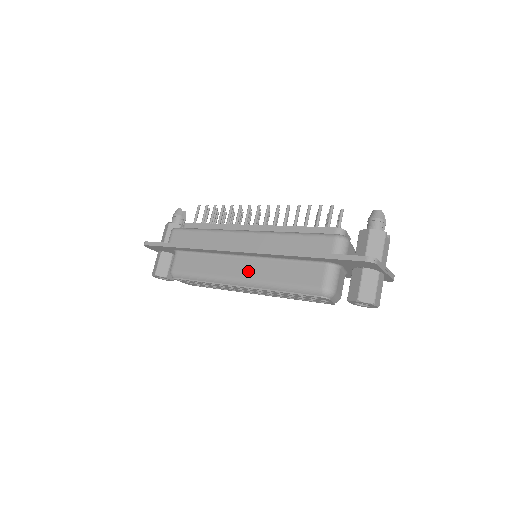
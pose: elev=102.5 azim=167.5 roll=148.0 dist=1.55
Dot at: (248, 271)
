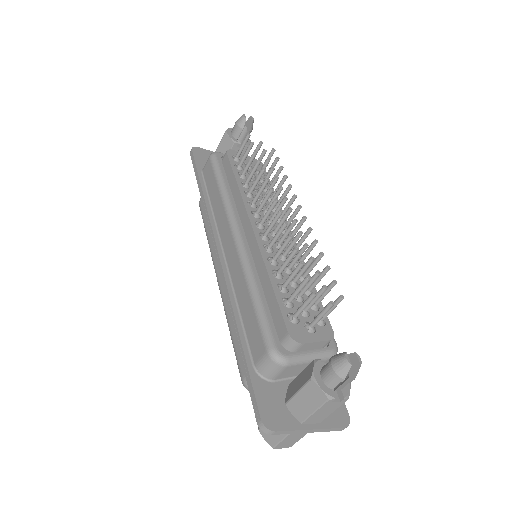
Dot at: occluded
